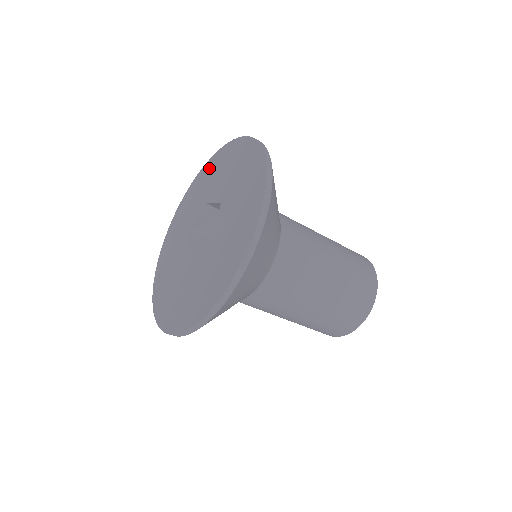
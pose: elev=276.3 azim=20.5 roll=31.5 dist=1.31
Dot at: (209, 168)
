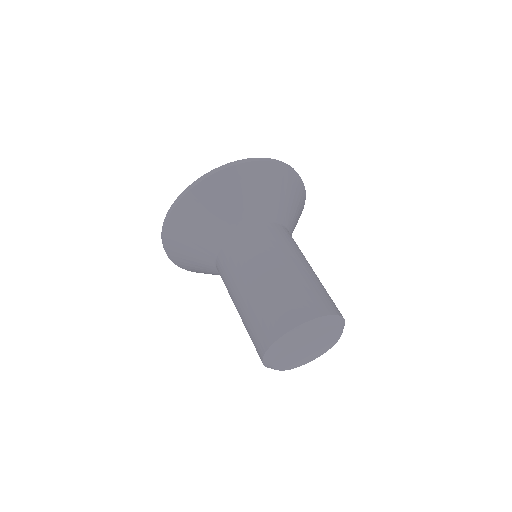
Dot at: occluded
